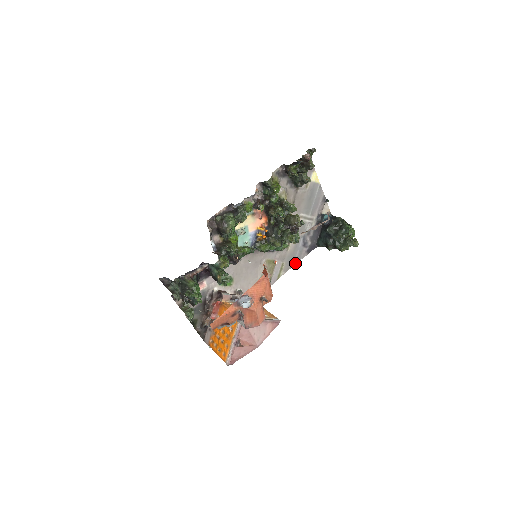
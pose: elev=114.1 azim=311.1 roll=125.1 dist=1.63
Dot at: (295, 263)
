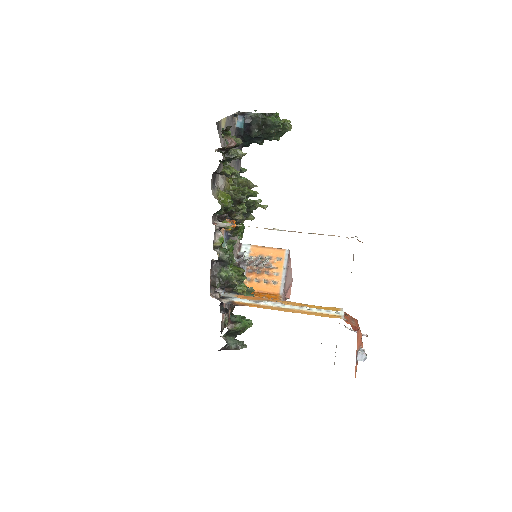
Dot at: occluded
